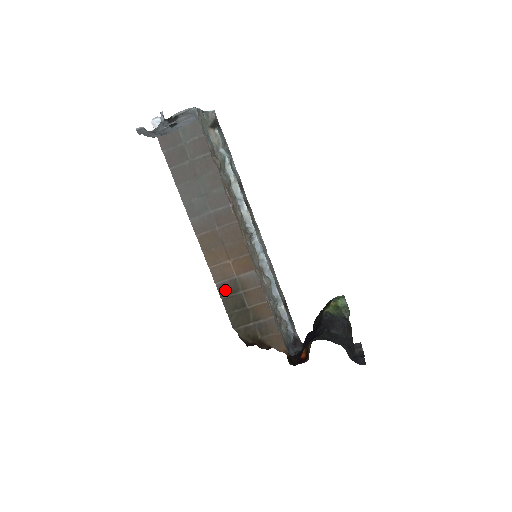
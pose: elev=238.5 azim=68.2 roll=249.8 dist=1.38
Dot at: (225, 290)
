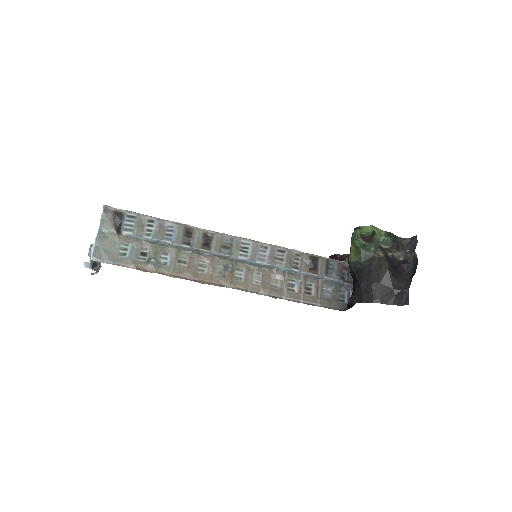
Dot at: occluded
